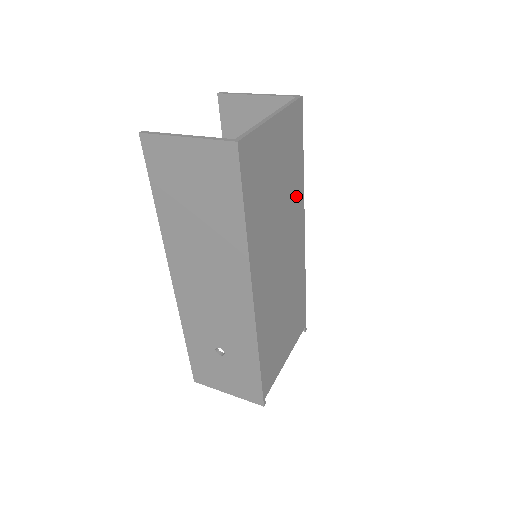
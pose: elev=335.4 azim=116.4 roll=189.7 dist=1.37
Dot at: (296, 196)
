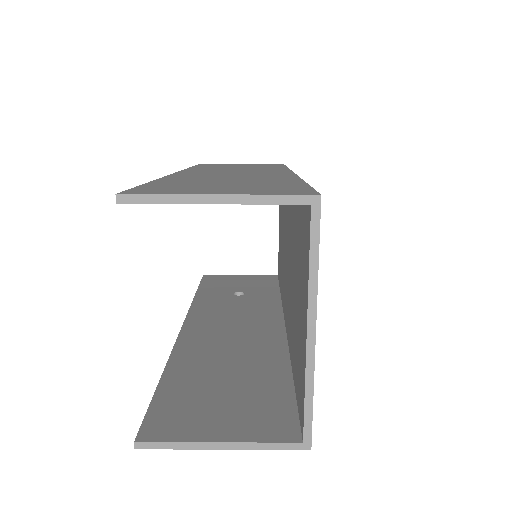
Dot at: occluded
